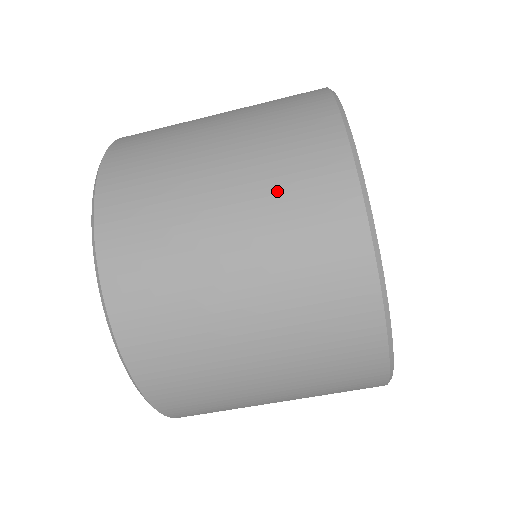
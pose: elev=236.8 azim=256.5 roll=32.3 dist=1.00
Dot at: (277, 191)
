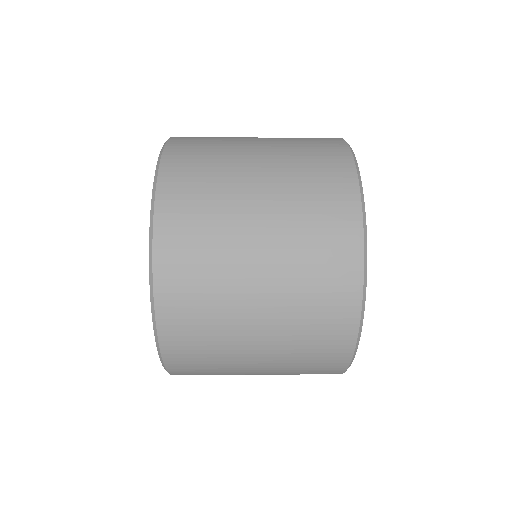
Dot at: (296, 367)
